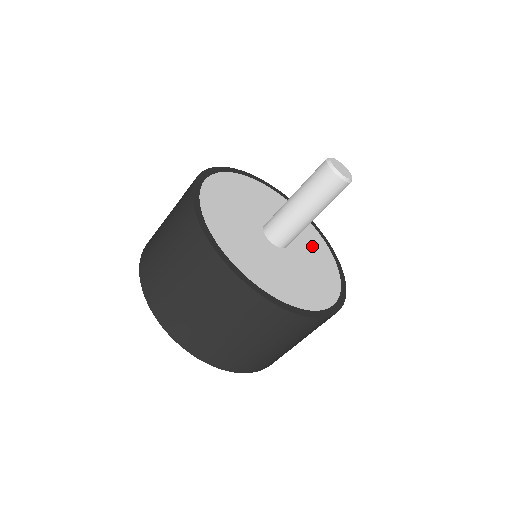
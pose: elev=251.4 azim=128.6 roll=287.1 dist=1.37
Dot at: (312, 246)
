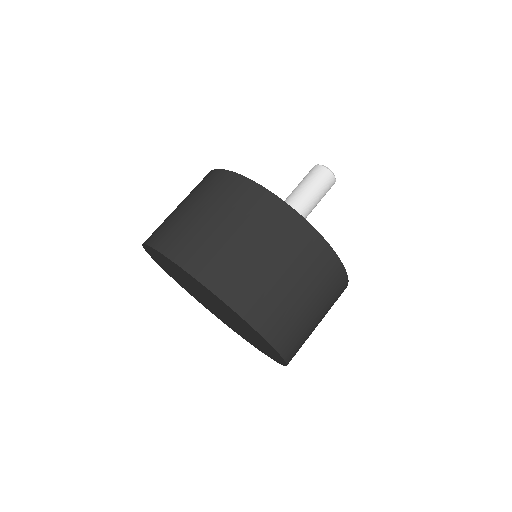
Dot at: occluded
